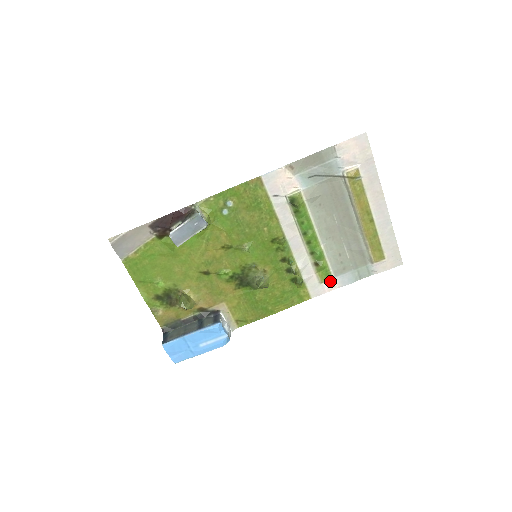
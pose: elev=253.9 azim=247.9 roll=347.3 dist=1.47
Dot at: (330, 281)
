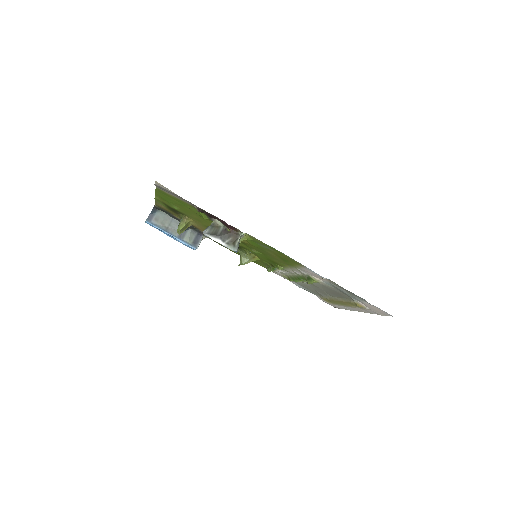
Dot at: occluded
